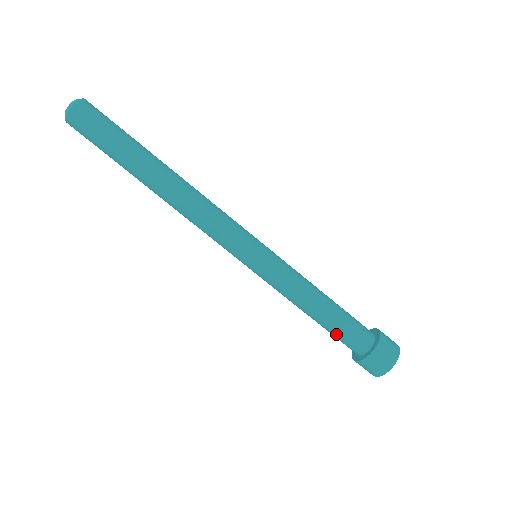
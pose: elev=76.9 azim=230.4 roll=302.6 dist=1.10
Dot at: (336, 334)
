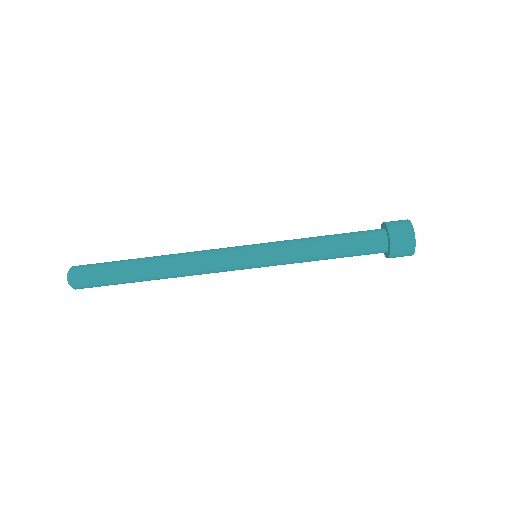
Dot at: (356, 248)
